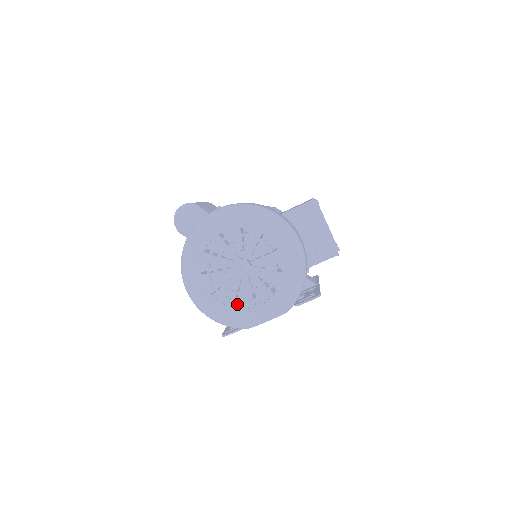
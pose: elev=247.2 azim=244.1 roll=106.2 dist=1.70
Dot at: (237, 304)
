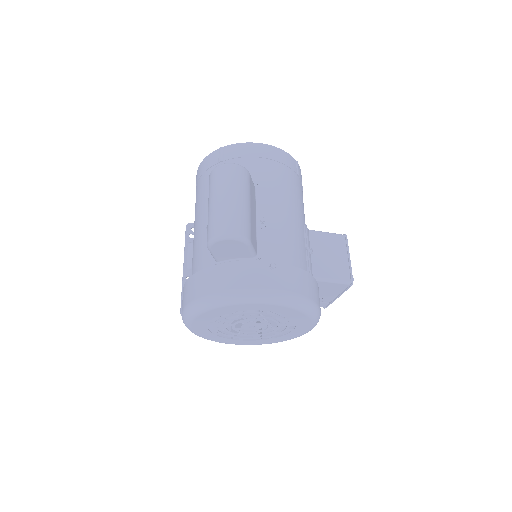
Dot at: occluded
